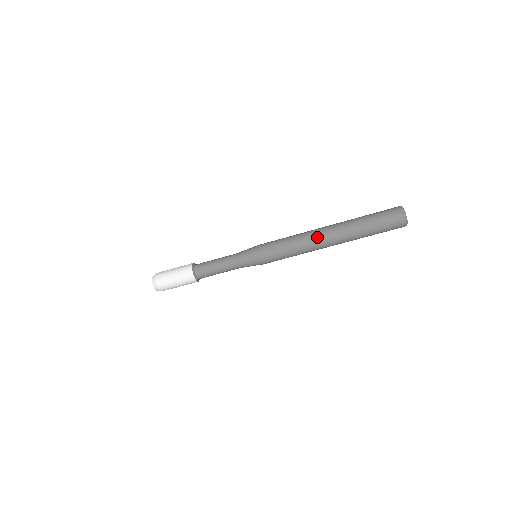
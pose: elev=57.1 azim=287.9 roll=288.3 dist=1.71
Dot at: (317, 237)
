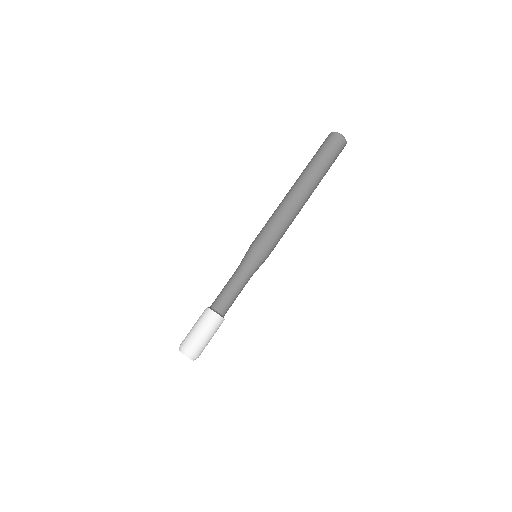
Dot at: (292, 198)
